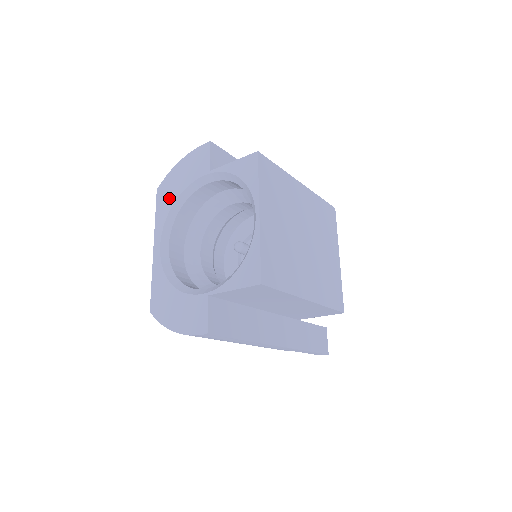
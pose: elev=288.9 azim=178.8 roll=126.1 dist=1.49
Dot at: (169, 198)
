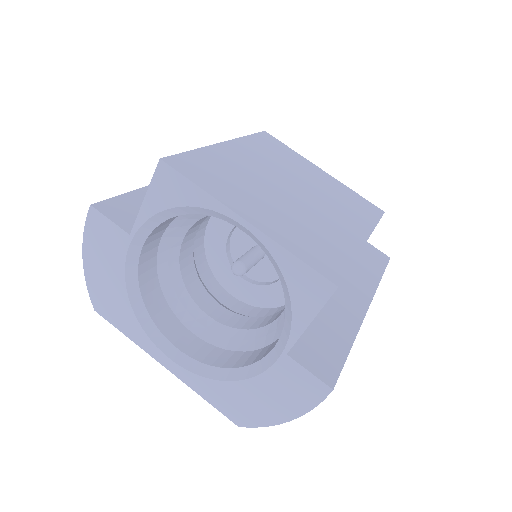
Dot at: (119, 305)
